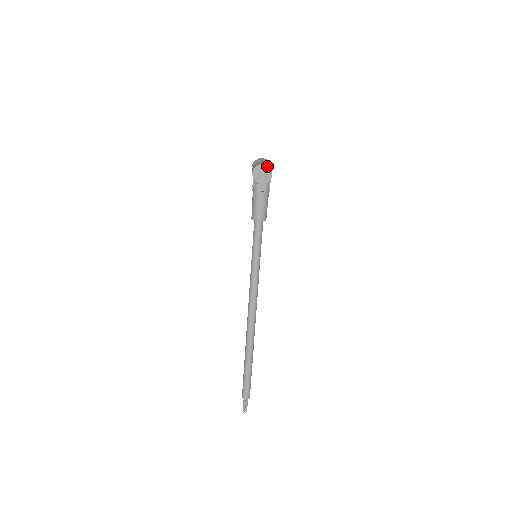
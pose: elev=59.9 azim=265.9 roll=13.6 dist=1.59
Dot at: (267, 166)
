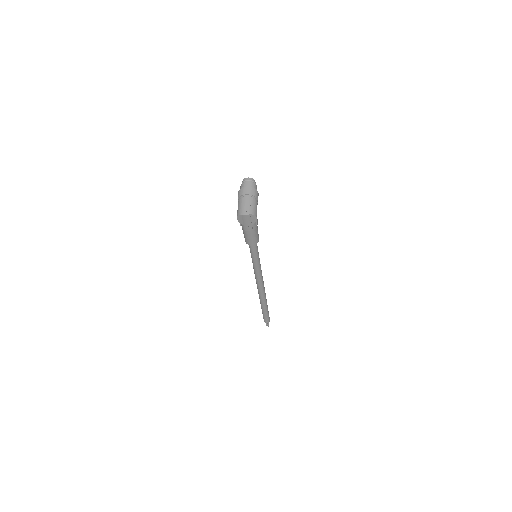
Dot at: (250, 215)
